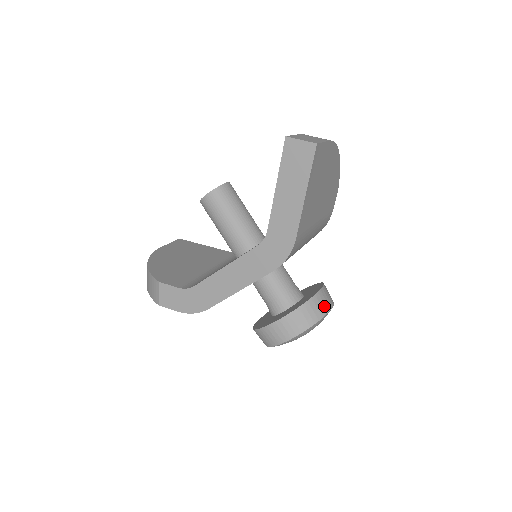
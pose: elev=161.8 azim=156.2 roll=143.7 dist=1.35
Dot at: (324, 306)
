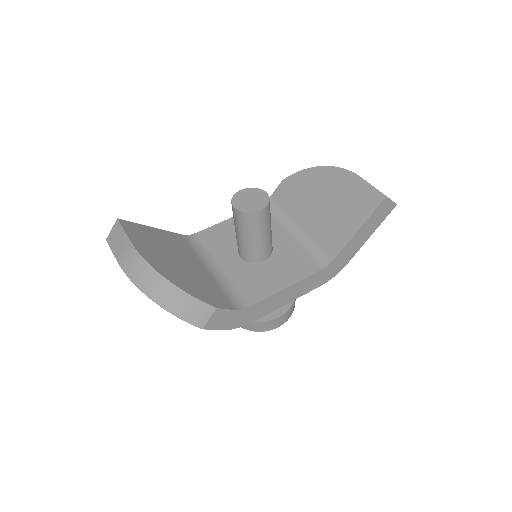
Dot at: occluded
